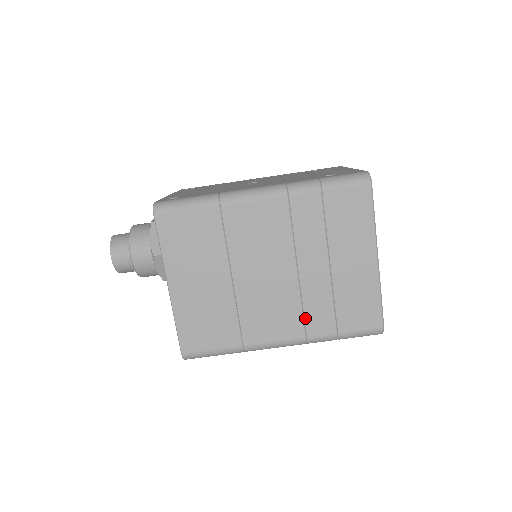
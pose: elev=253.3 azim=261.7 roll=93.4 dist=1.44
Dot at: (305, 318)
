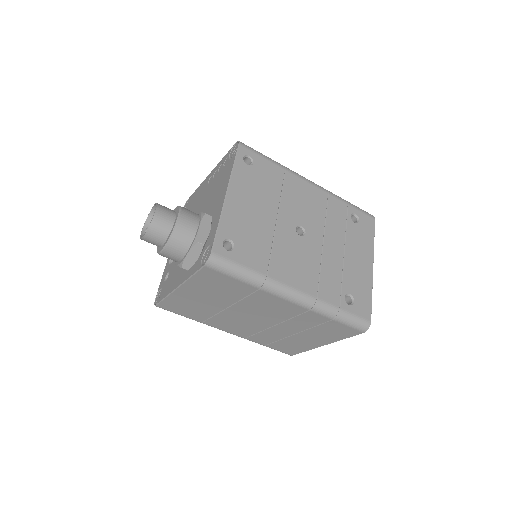
Dot at: (254, 335)
